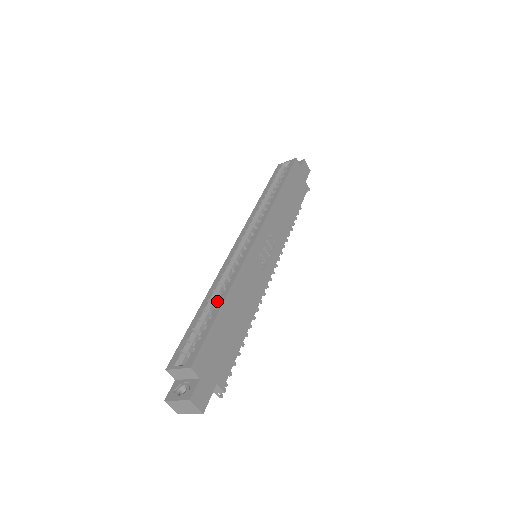
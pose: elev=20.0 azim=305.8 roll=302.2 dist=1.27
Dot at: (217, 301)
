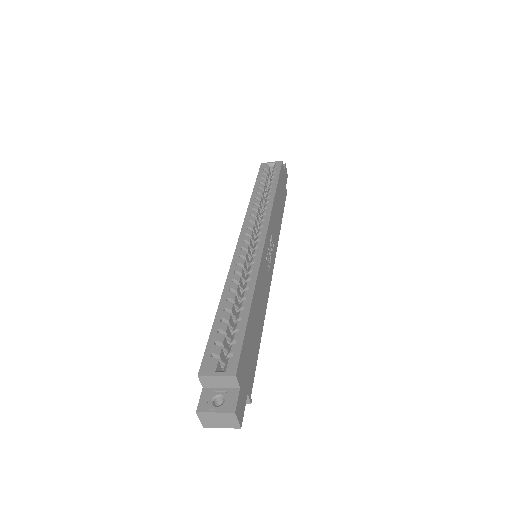
Dot at: (235, 301)
